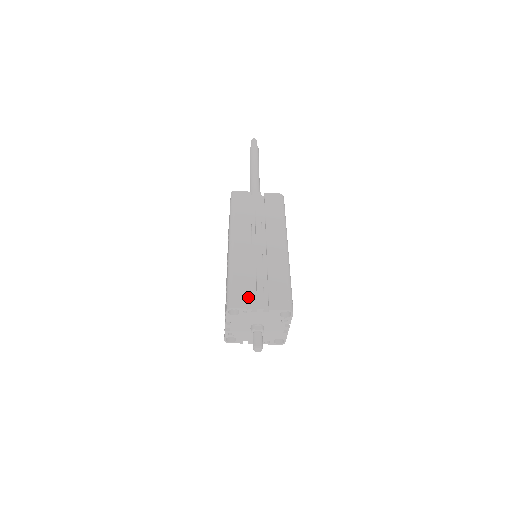
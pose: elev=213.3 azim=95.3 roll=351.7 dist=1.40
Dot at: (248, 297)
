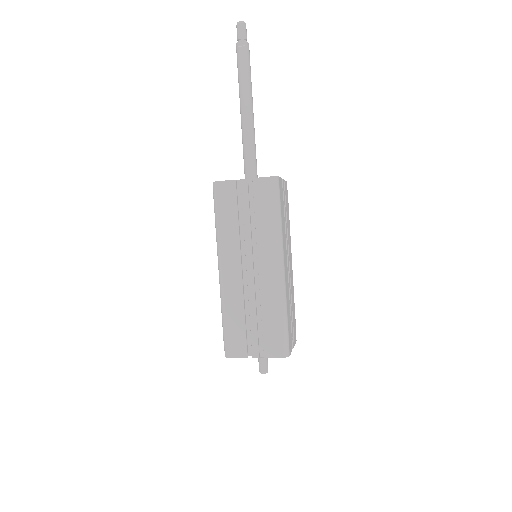
Dot at: (243, 344)
